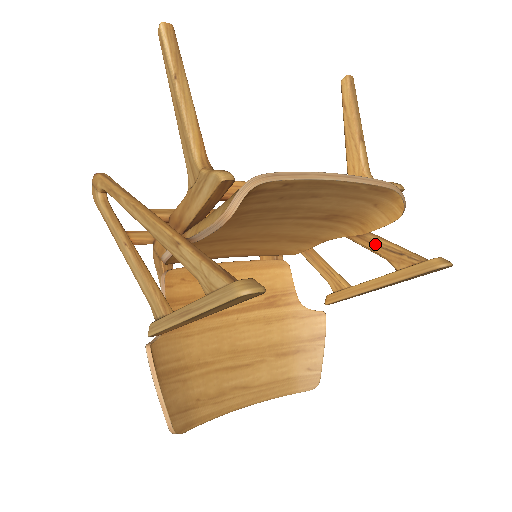
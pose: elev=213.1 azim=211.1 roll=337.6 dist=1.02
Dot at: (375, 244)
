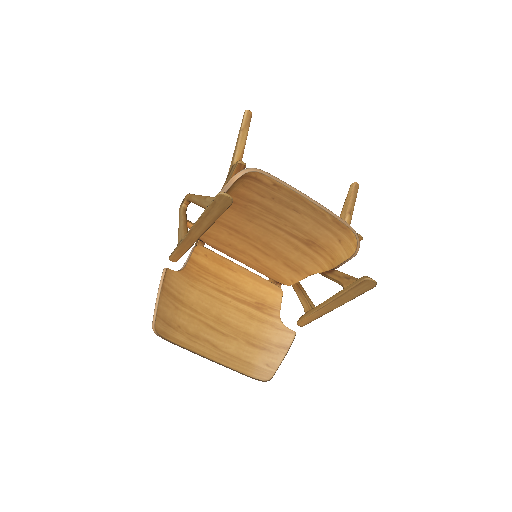
Dot at: (338, 275)
